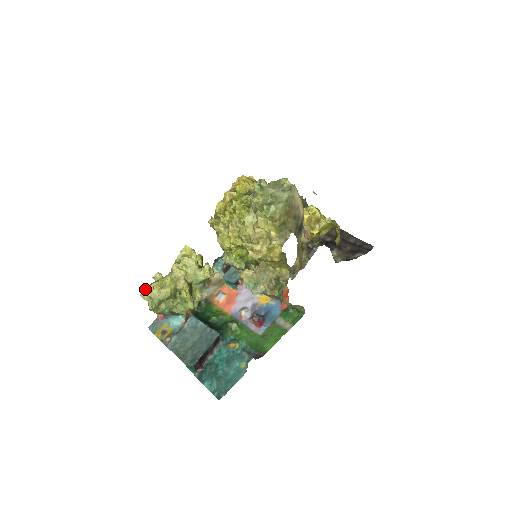
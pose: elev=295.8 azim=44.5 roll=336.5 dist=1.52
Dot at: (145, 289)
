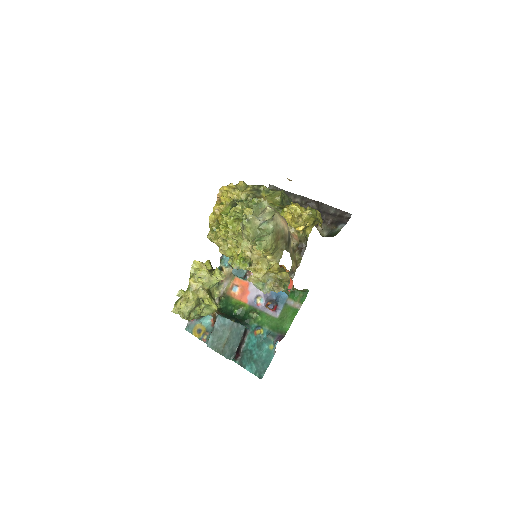
Dot at: (174, 306)
